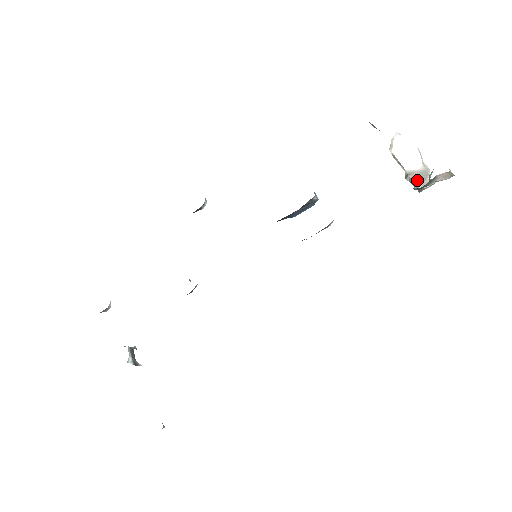
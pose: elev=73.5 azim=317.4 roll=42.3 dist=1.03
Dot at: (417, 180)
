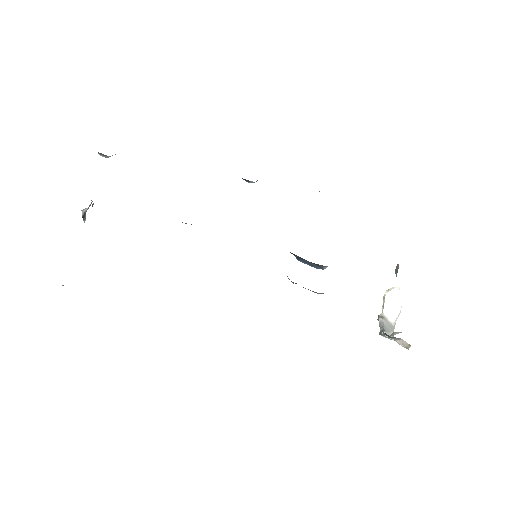
Dot at: (386, 327)
